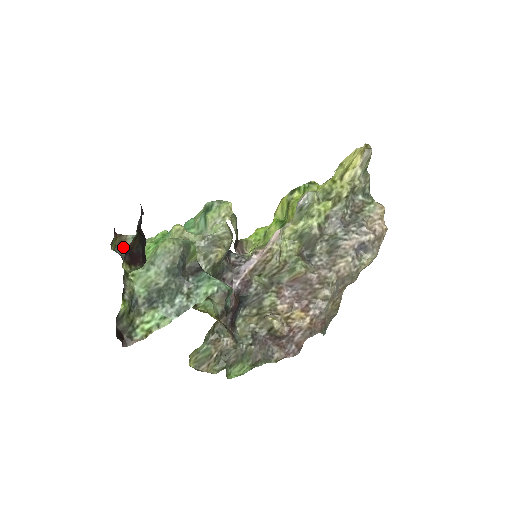
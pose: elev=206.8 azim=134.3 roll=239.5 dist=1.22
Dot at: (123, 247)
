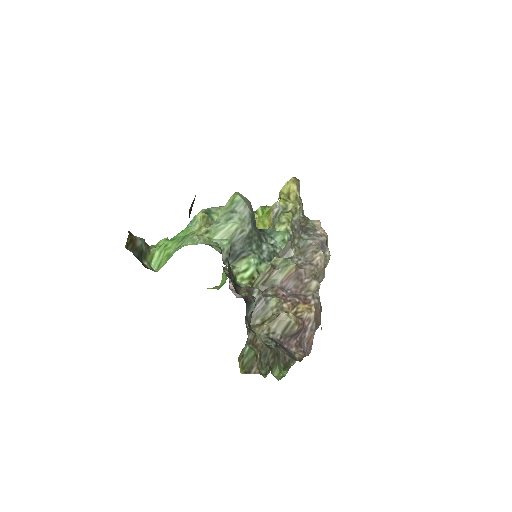
Dot at: (134, 247)
